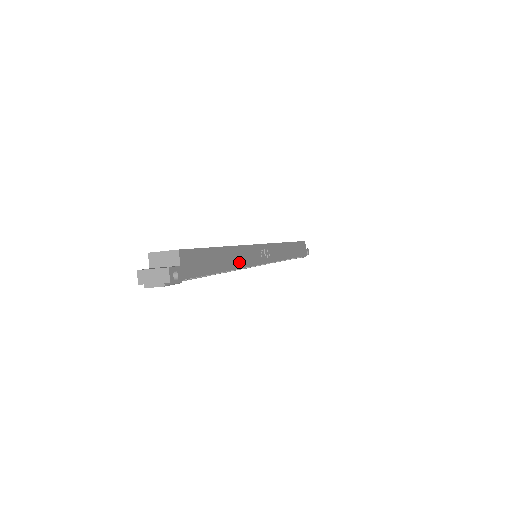
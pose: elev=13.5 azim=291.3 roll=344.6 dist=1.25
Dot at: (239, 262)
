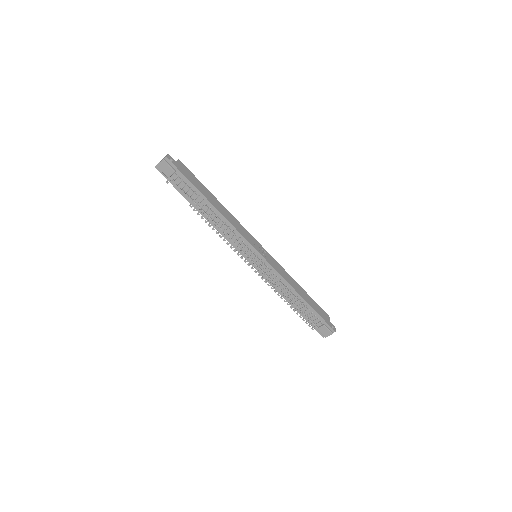
Dot at: (227, 216)
